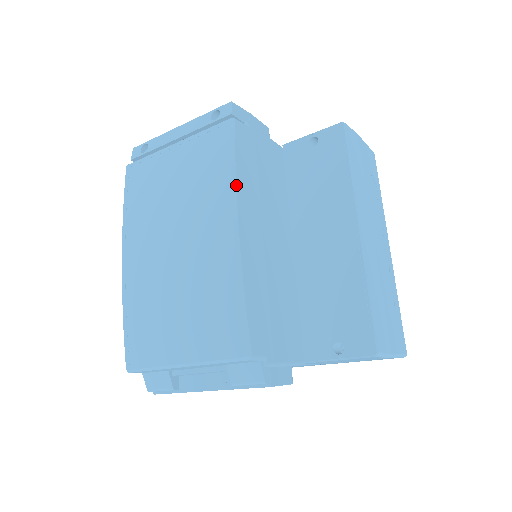
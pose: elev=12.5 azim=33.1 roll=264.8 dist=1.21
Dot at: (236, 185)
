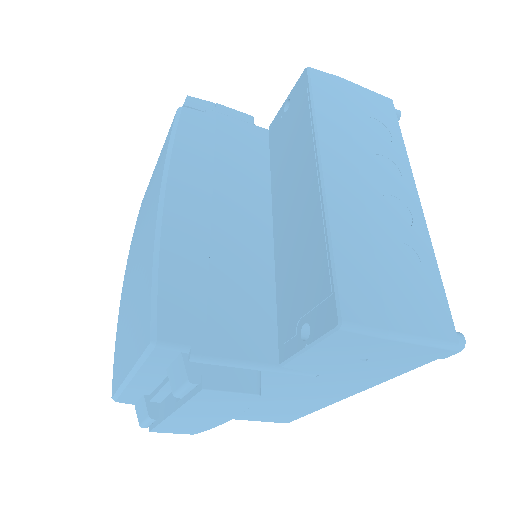
Dot at: (170, 163)
